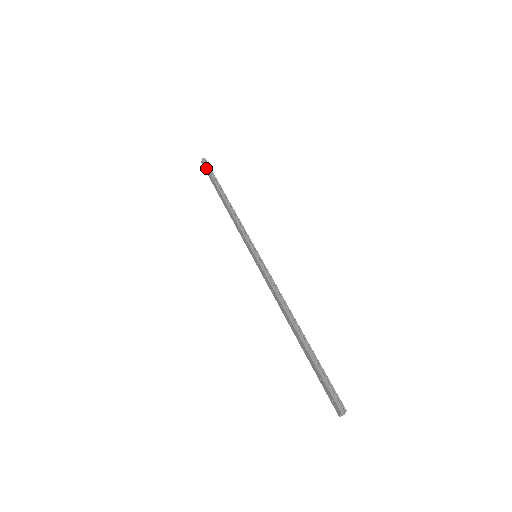
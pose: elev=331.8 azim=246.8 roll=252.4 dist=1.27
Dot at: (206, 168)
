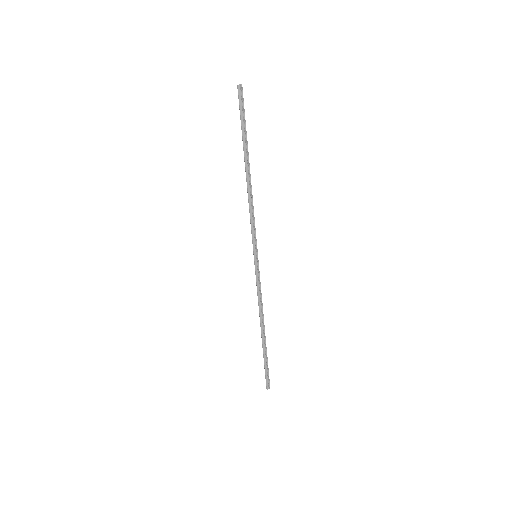
Dot at: (239, 106)
